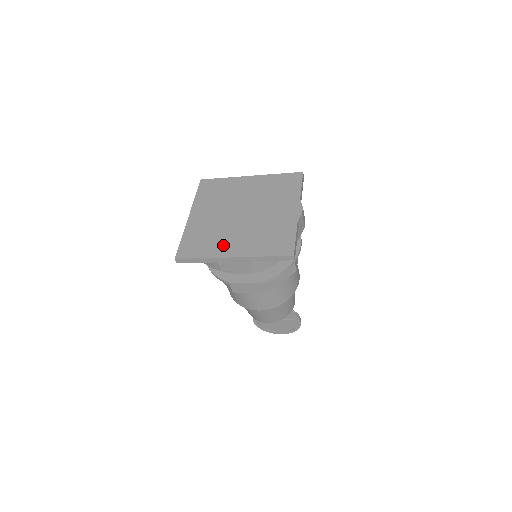
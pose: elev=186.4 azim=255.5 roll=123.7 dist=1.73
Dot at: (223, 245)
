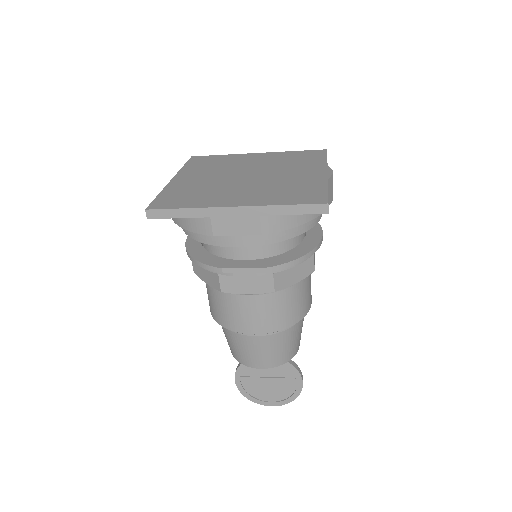
Dot at: (220, 197)
